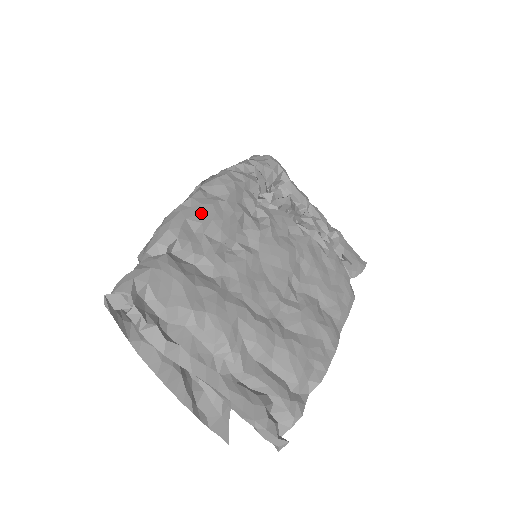
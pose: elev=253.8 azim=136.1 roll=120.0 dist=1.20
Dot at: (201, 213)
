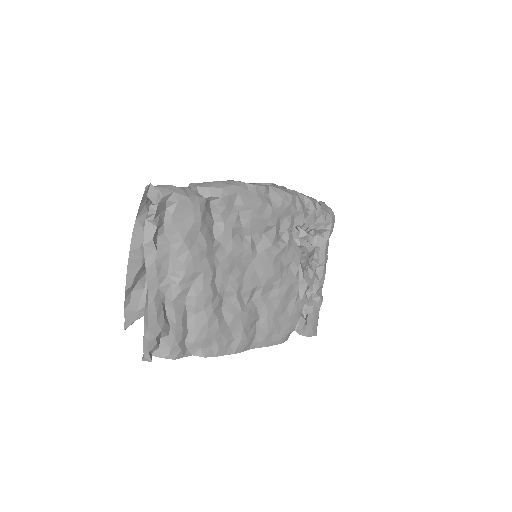
Dot at: (250, 199)
